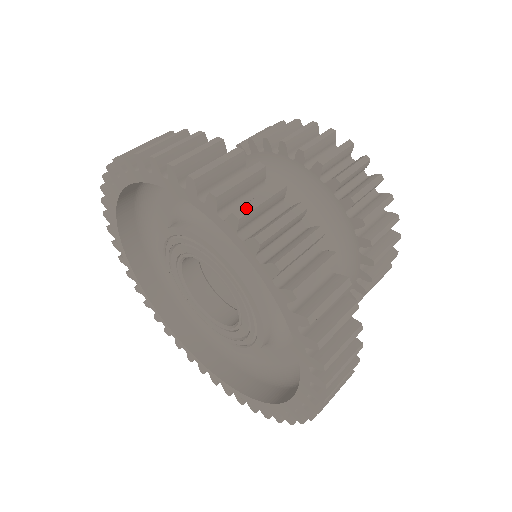
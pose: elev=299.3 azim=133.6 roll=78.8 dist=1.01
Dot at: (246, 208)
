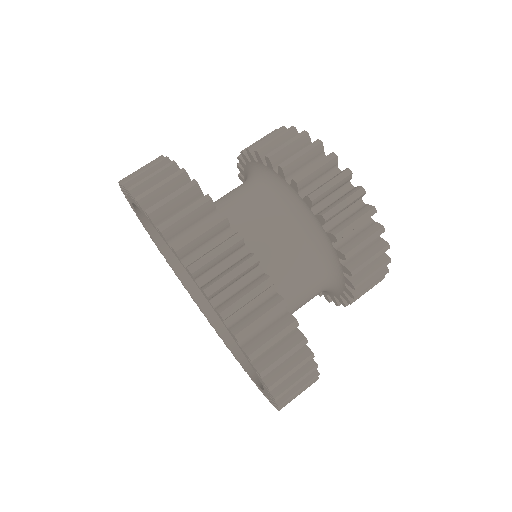
Dot at: (232, 308)
